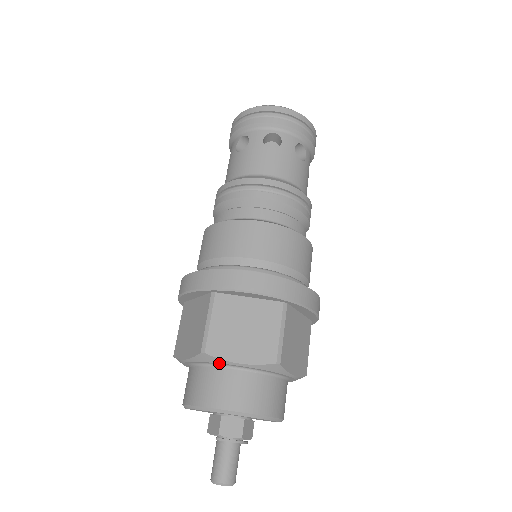
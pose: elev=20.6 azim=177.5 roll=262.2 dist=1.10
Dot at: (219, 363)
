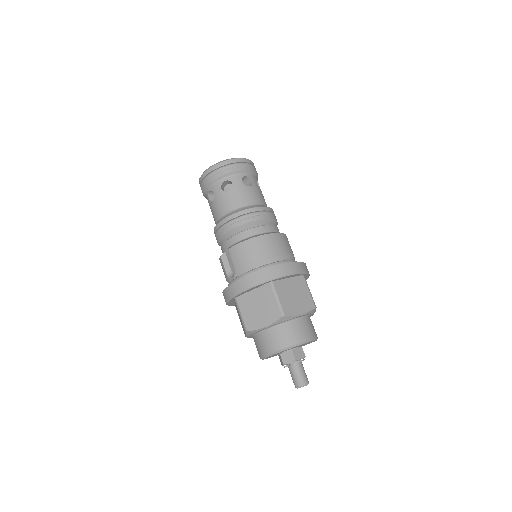
Dot at: (291, 319)
